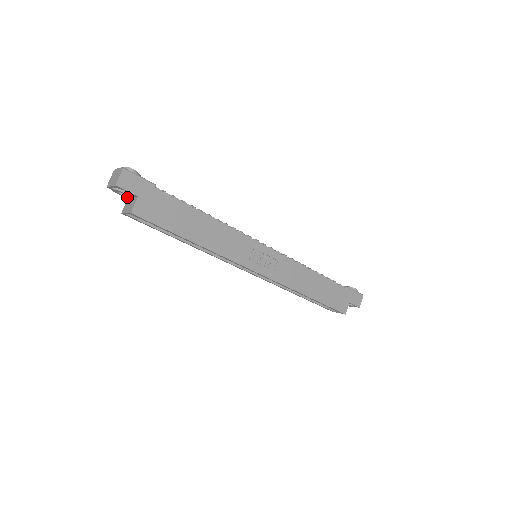
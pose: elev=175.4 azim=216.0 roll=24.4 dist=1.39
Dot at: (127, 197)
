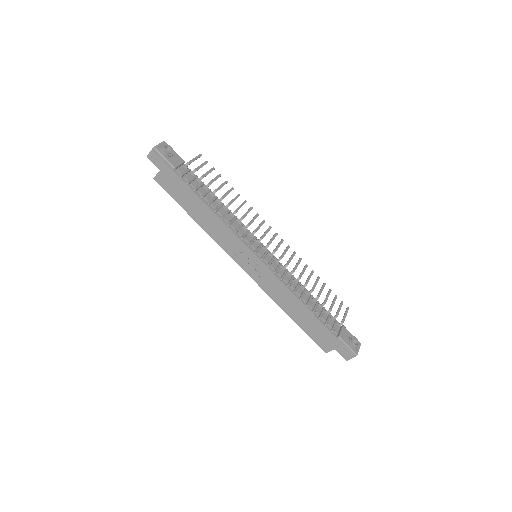
Dot at: occluded
